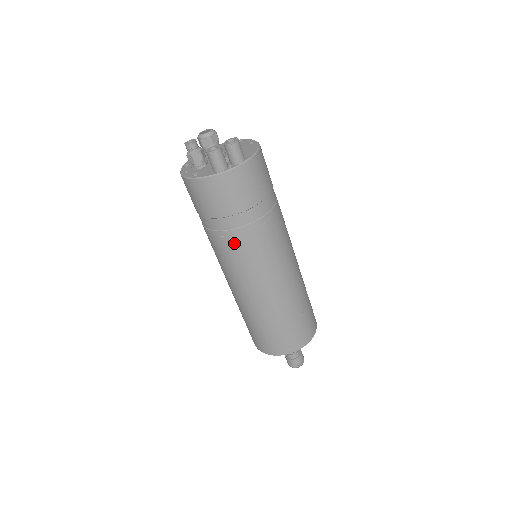
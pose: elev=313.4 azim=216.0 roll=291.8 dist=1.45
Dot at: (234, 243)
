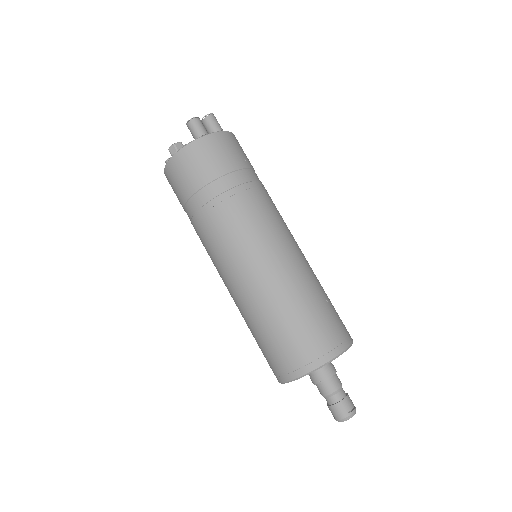
Dot at: (228, 208)
